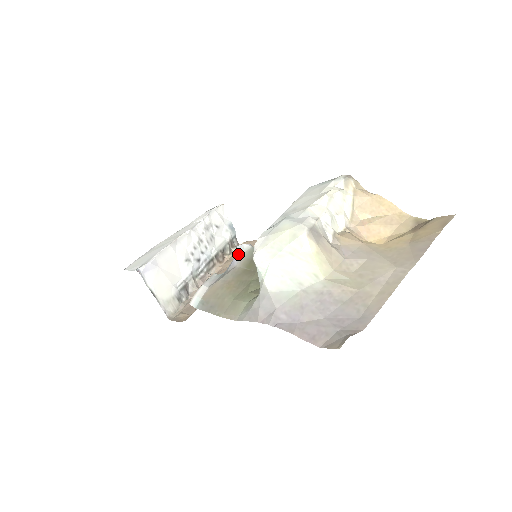
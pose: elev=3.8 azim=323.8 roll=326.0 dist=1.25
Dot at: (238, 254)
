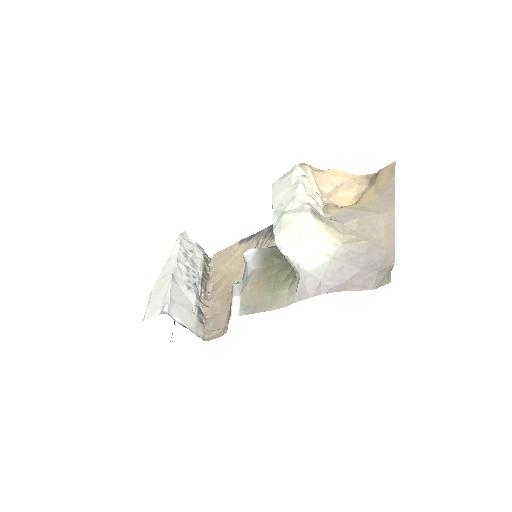
Dot at: (249, 259)
